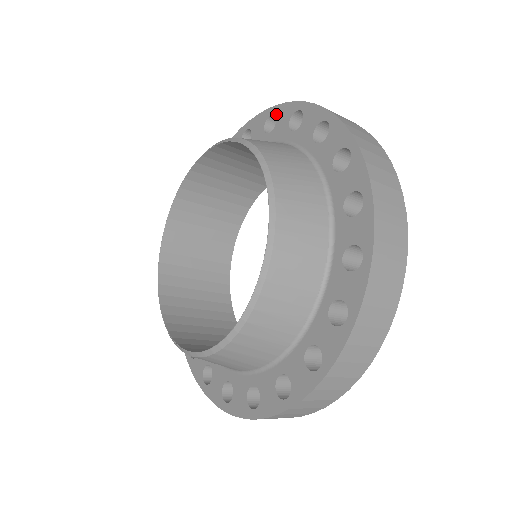
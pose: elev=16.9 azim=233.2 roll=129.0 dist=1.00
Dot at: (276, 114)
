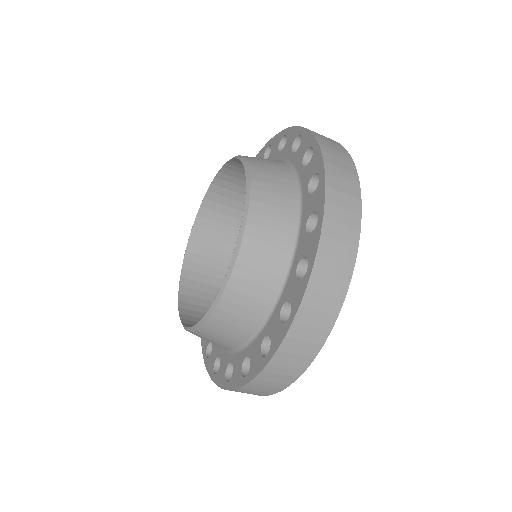
Dot at: occluded
